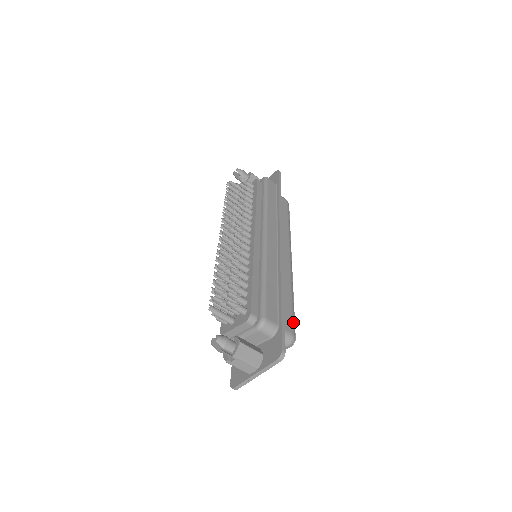
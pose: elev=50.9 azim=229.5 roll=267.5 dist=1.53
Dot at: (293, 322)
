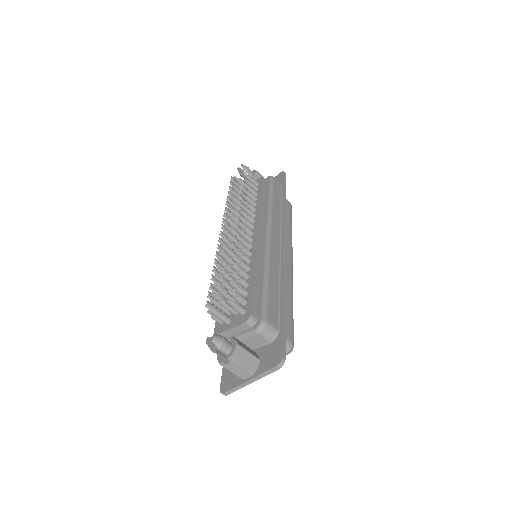
Dot at: (292, 328)
